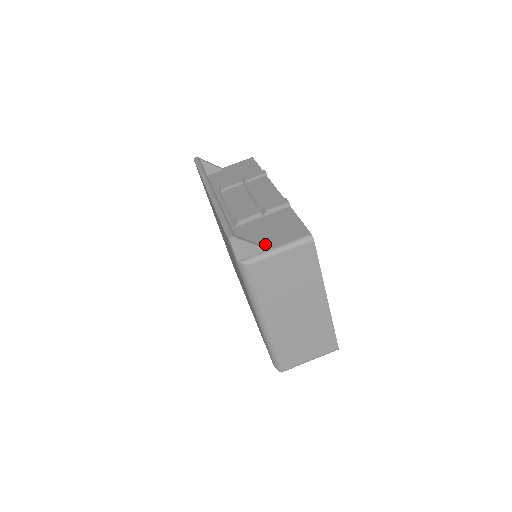
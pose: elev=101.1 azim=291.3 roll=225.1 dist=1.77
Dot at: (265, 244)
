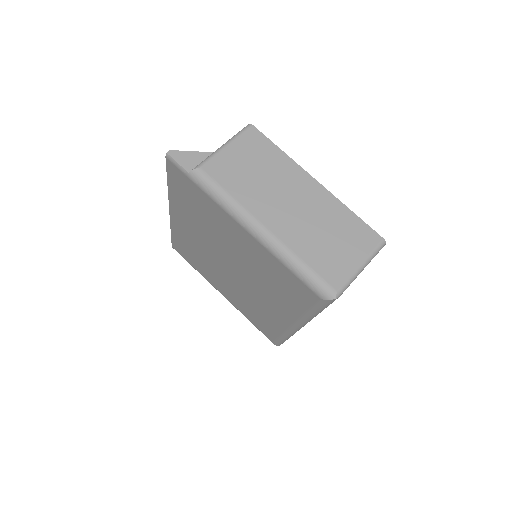
Dot at: occluded
